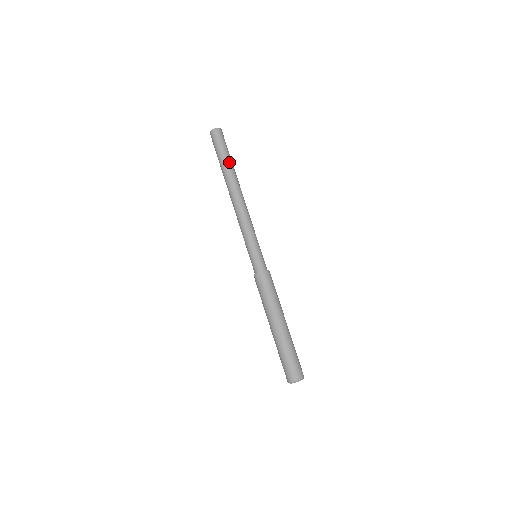
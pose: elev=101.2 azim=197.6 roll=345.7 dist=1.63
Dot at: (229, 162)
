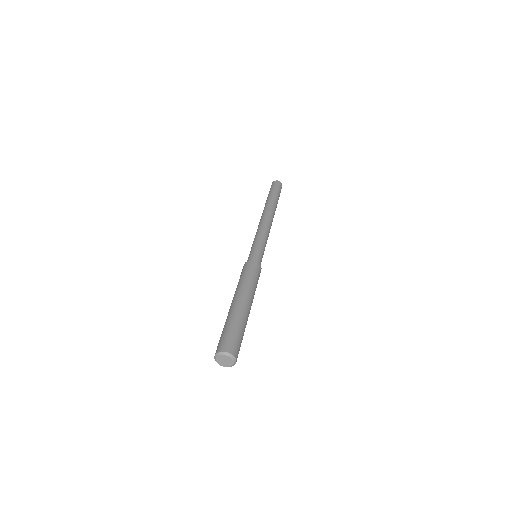
Dot at: (277, 200)
